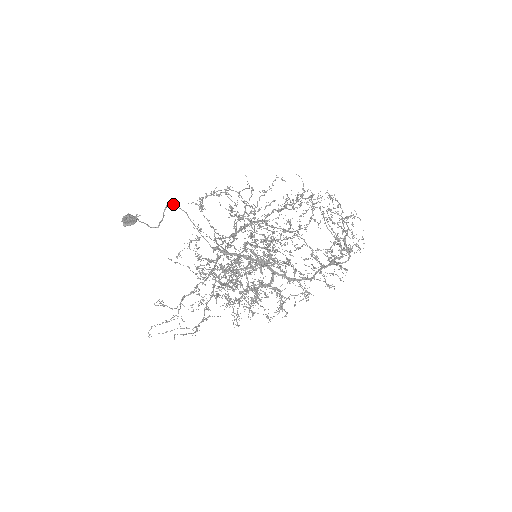
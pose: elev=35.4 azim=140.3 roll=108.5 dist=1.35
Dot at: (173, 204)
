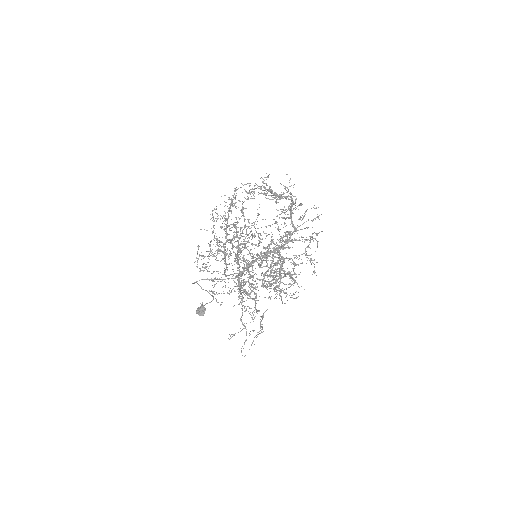
Dot at: occluded
